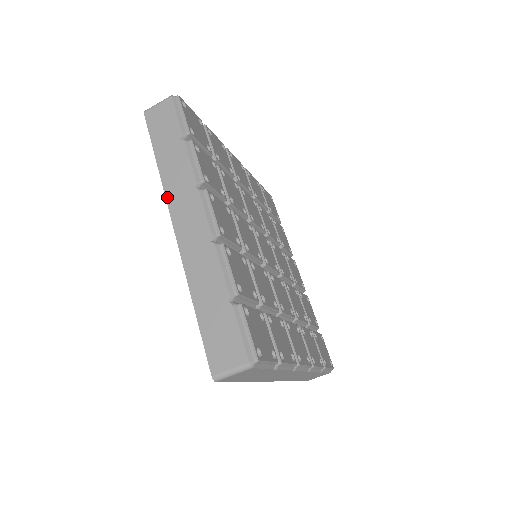
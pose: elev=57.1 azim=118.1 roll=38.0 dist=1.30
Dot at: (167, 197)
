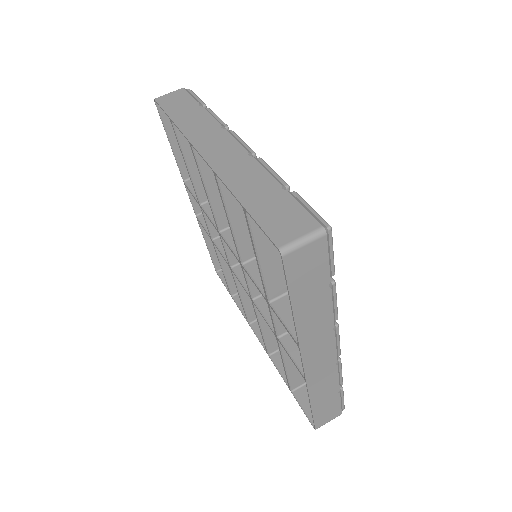
Dot at: occluded
